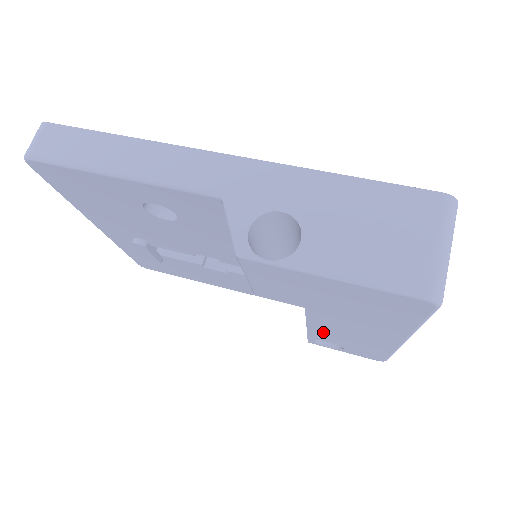
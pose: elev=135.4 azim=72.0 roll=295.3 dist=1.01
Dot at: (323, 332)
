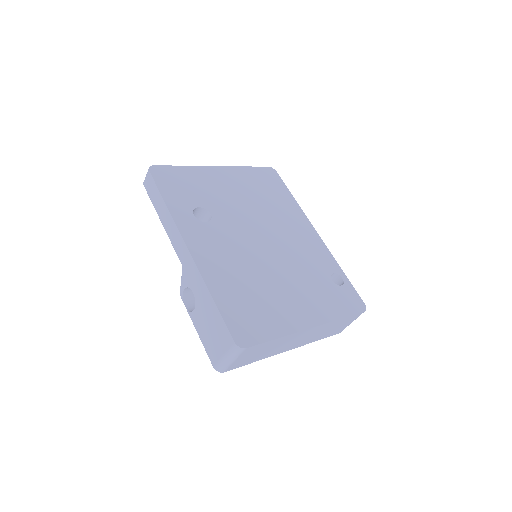
Dot at: occluded
